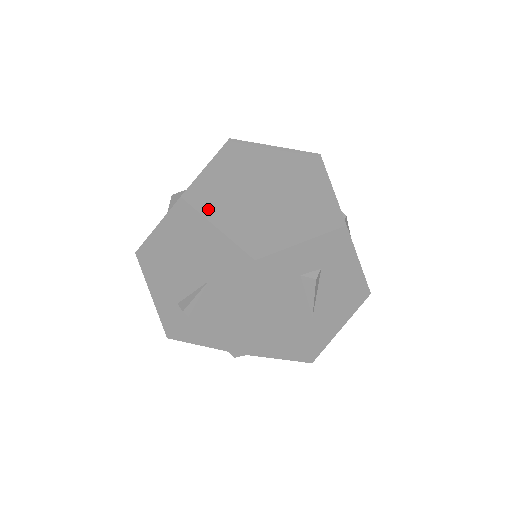
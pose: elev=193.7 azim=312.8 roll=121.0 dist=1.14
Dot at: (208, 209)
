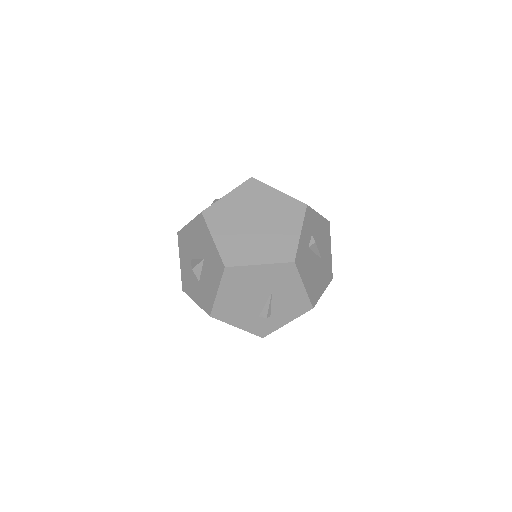
Dot at: (245, 260)
